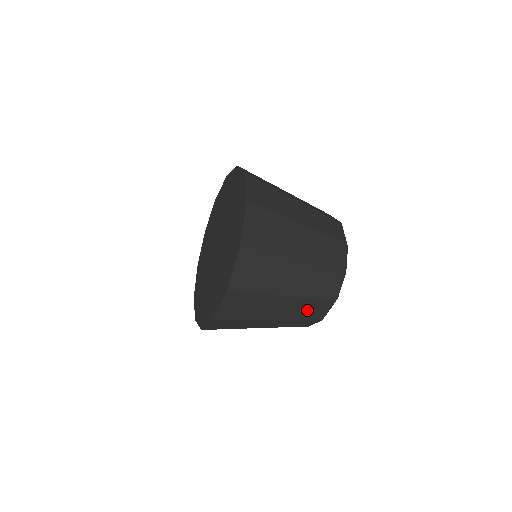
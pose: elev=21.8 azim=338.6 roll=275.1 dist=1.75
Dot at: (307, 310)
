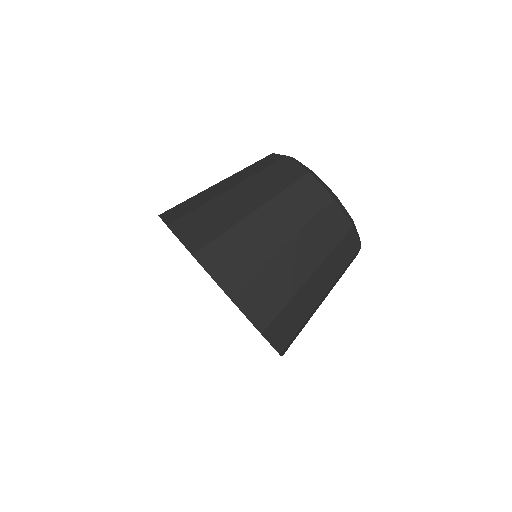
Dot at: occluded
